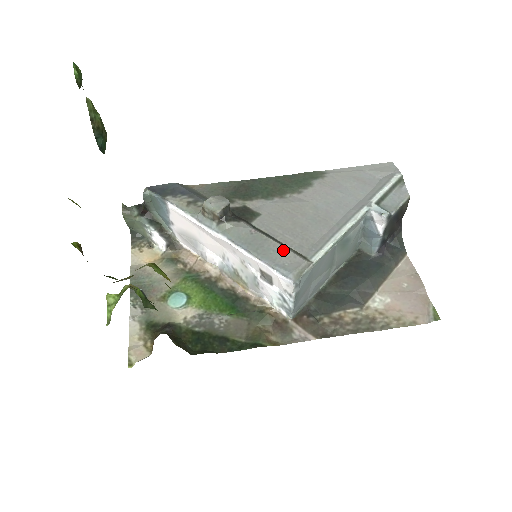
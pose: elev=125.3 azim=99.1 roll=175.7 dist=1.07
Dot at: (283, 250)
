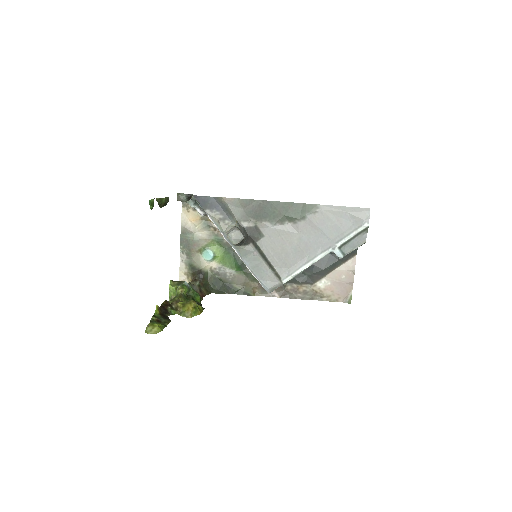
Dot at: (269, 272)
